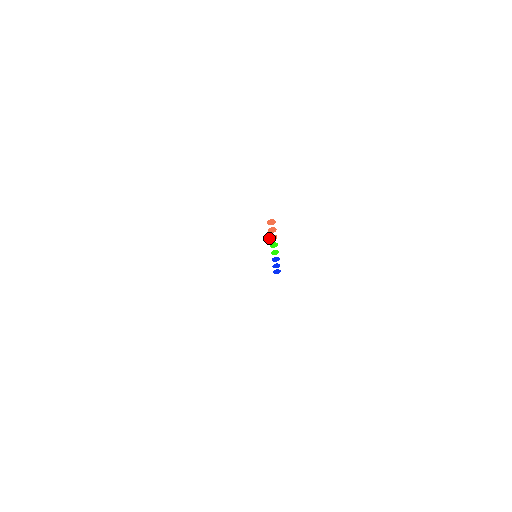
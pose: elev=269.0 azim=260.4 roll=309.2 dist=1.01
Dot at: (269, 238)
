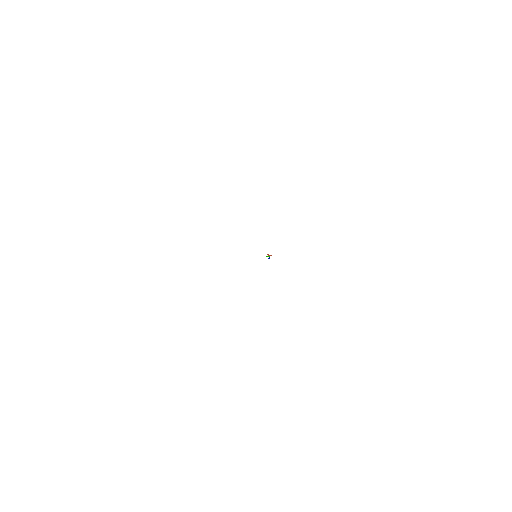
Dot at: occluded
